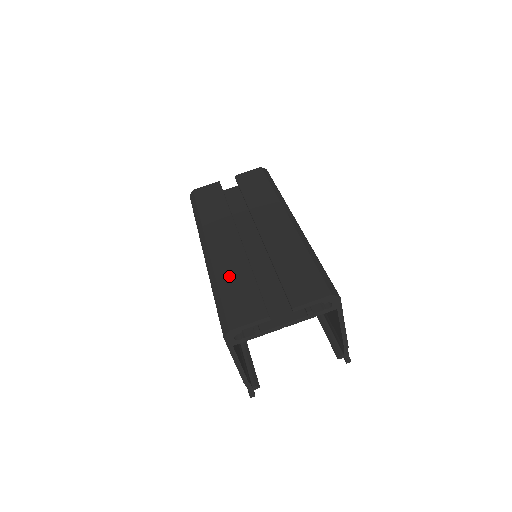
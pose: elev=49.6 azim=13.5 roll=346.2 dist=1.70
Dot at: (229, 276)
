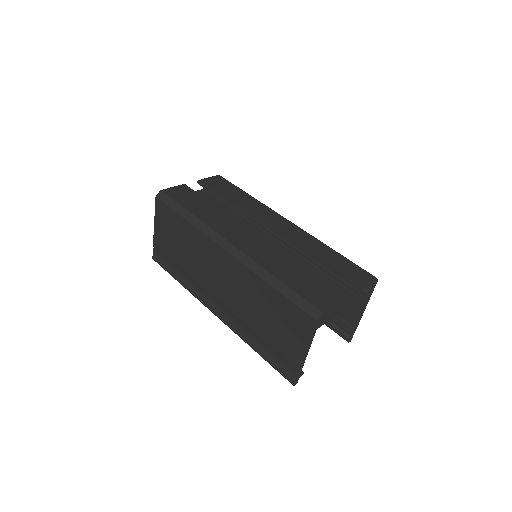
Dot at: (280, 269)
